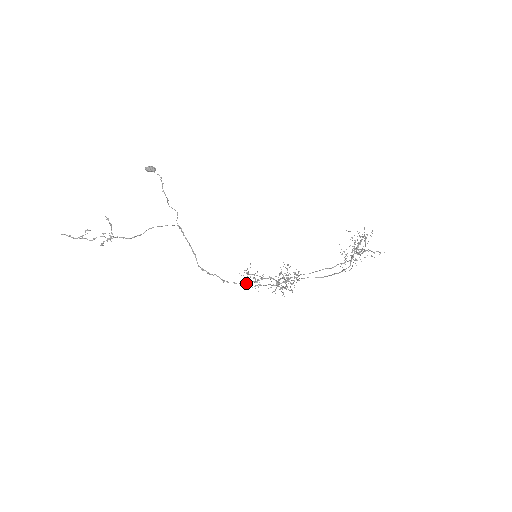
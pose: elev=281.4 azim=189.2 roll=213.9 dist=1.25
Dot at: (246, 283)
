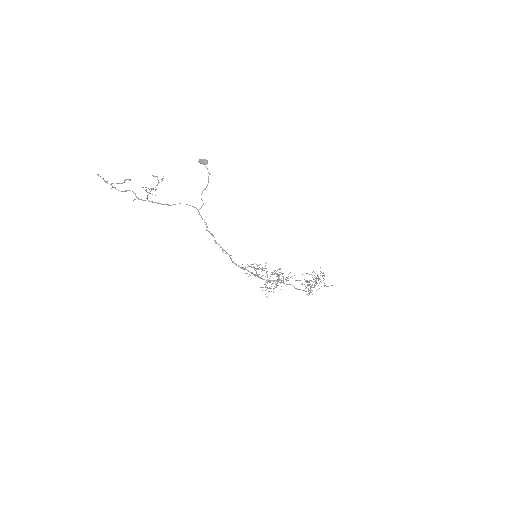
Dot at: (245, 273)
